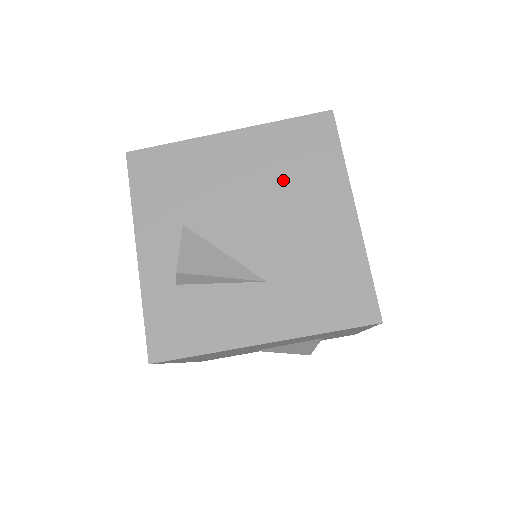
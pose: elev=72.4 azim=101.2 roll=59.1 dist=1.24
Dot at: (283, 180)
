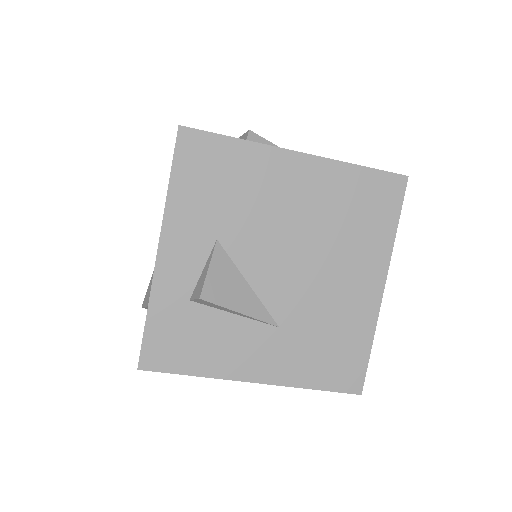
Dot at: (333, 231)
